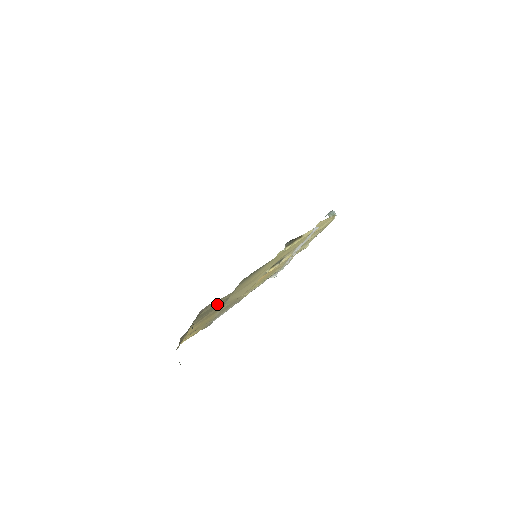
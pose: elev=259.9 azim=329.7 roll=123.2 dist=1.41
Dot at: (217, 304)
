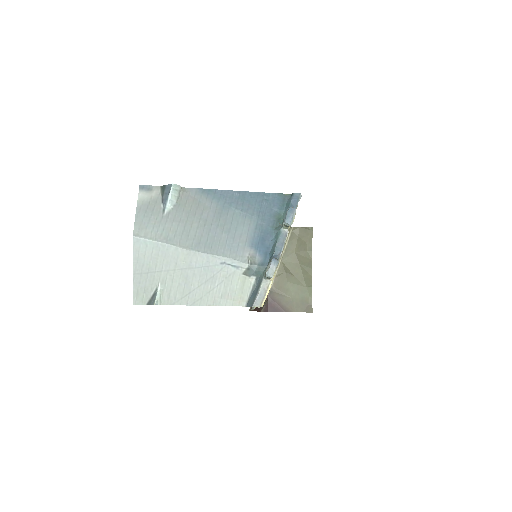
Dot at: occluded
